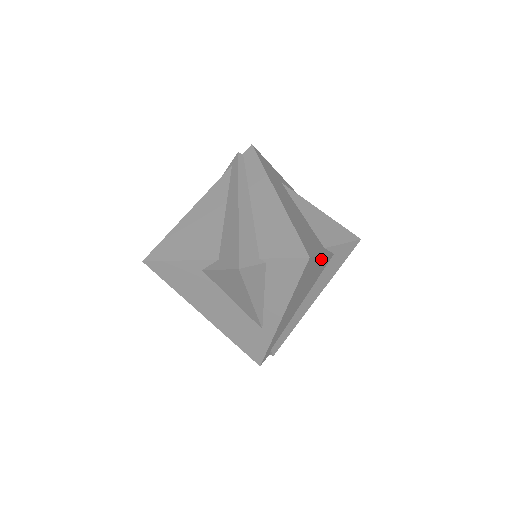
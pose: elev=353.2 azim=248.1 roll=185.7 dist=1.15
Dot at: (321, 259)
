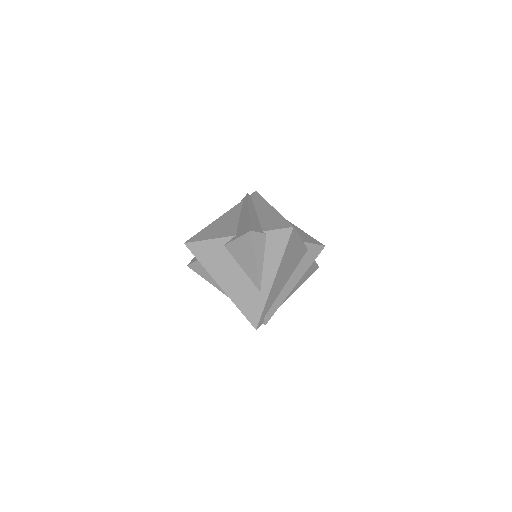
Dot at: (300, 242)
